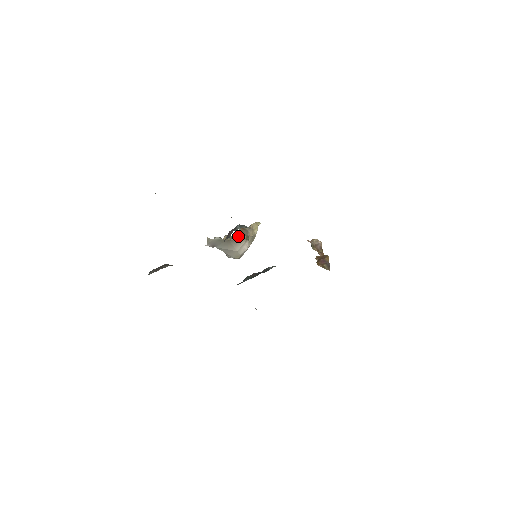
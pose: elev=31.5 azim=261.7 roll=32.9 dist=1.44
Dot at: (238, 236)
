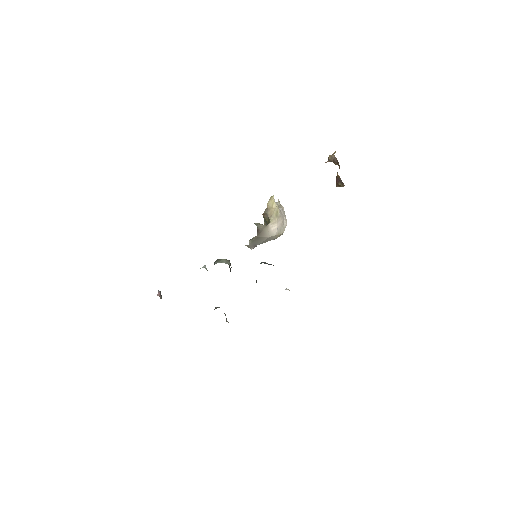
Dot at: (259, 229)
